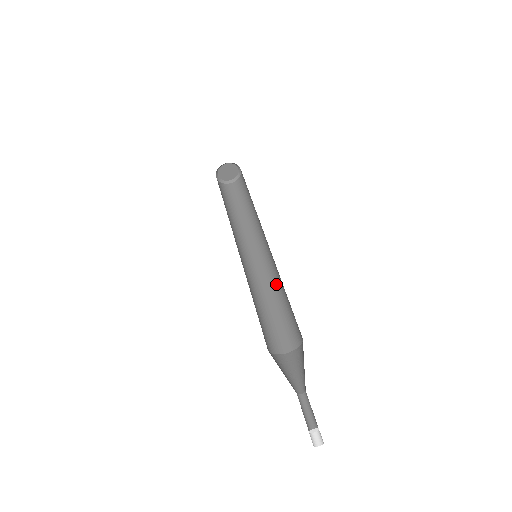
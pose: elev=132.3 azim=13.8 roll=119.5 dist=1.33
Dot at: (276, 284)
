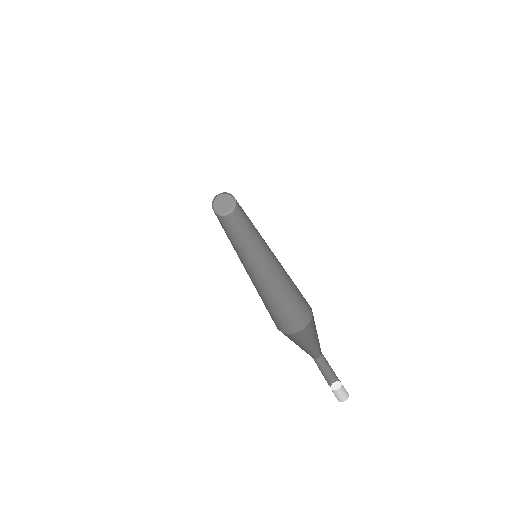
Dot at: (274, 283)
